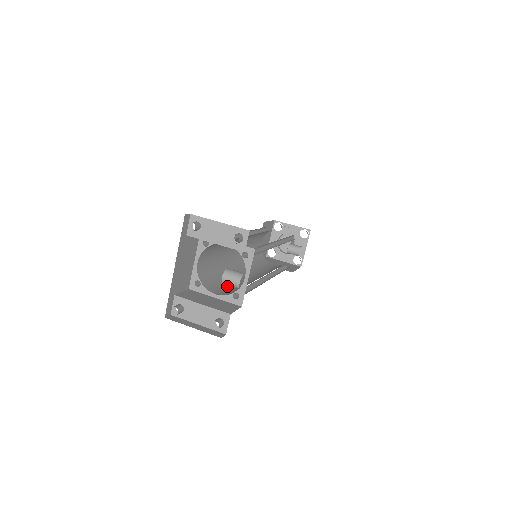
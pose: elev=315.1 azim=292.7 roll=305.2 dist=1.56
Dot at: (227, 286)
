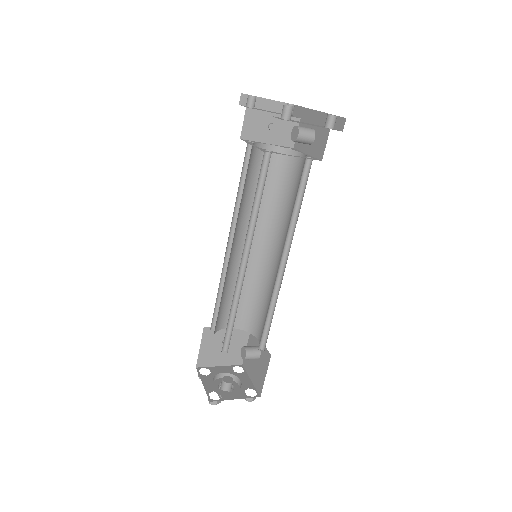
Dot at: occluded
